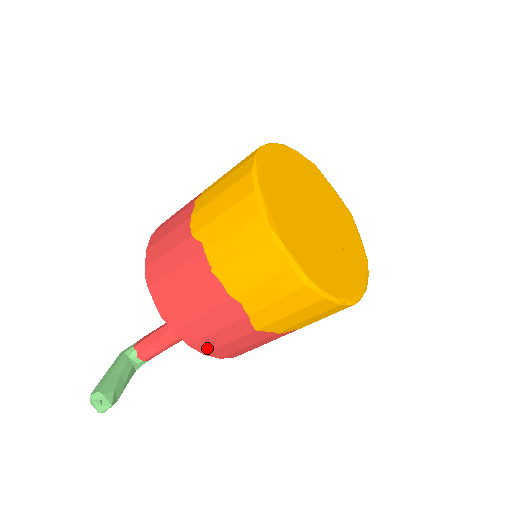
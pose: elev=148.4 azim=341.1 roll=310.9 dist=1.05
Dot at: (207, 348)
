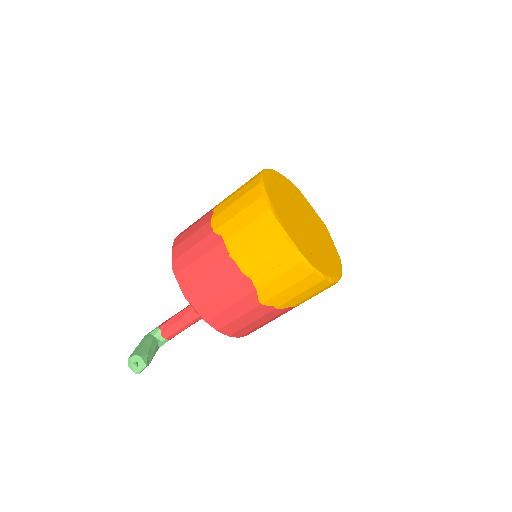
Dot at: (220, 324)
